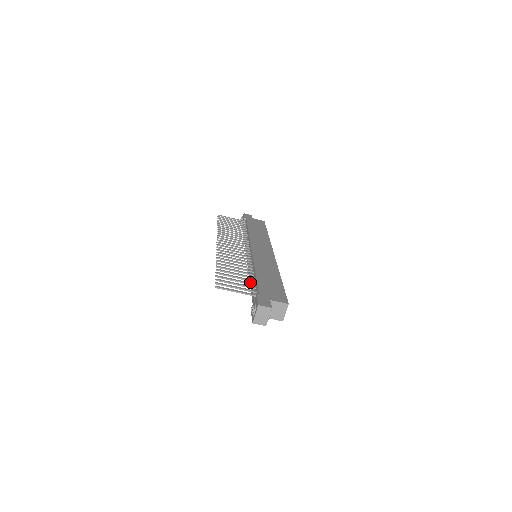
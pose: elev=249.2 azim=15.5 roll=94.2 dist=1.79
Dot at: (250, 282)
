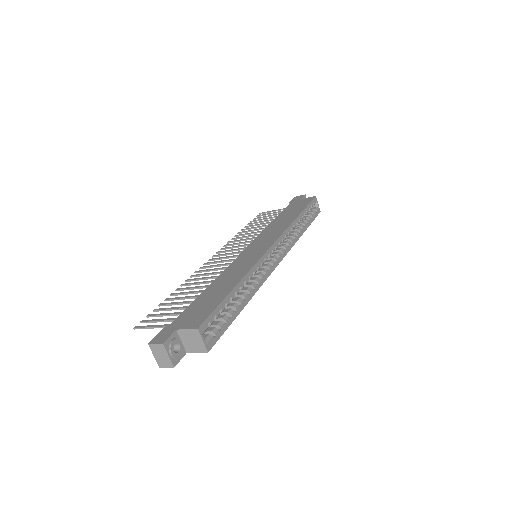
Dot at: occluded
